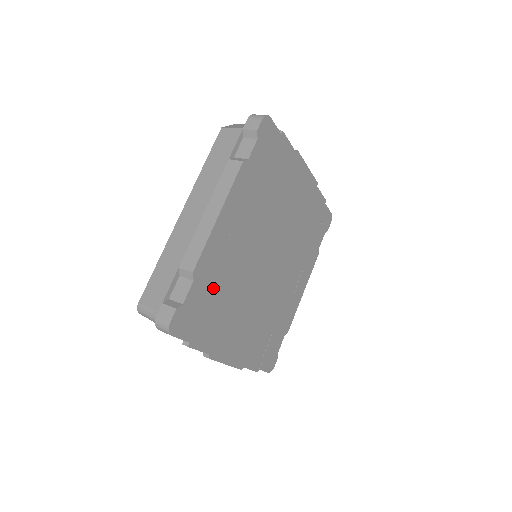
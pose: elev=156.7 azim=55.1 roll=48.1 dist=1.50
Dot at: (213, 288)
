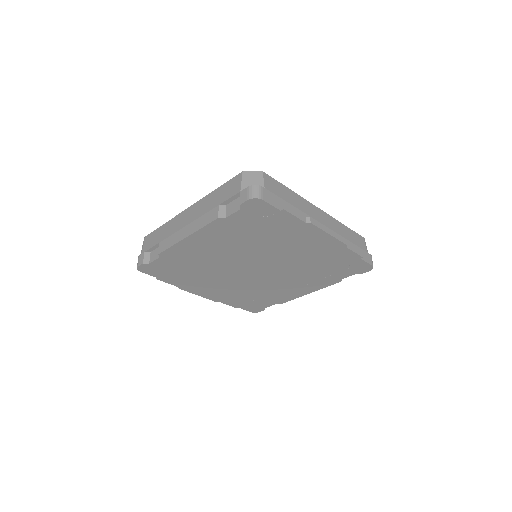
Dot at: (181, 264)
